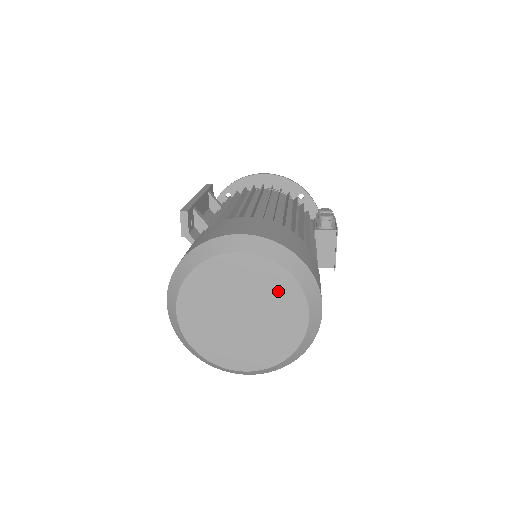
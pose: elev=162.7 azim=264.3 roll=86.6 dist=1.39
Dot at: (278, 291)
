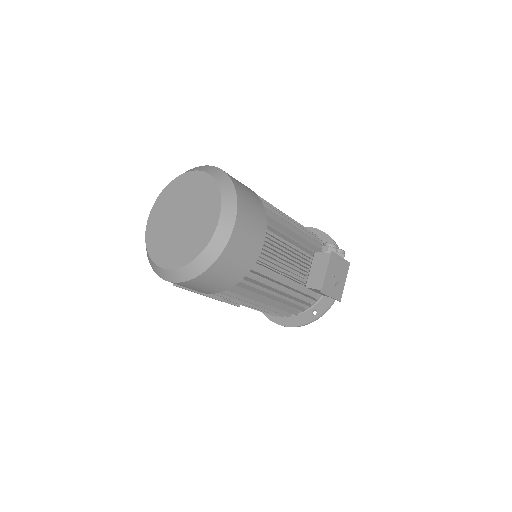
Dot at: (207, 199)
